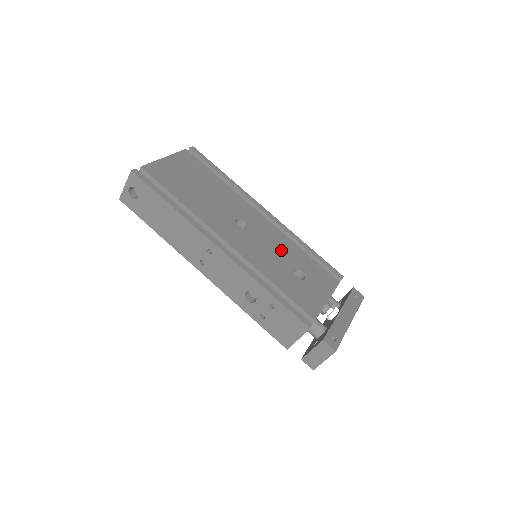
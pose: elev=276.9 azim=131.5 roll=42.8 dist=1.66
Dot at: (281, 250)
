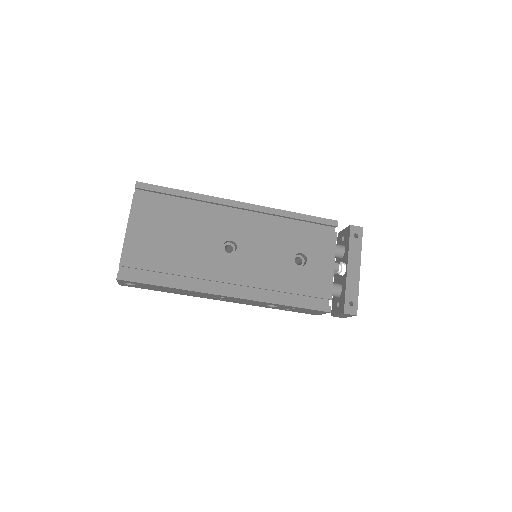
Dot at: (275, 245)
